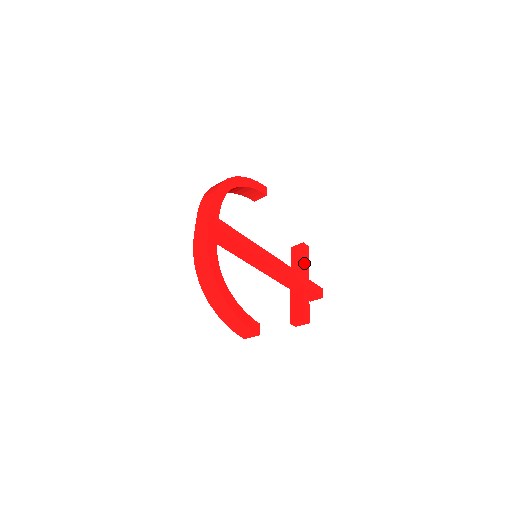
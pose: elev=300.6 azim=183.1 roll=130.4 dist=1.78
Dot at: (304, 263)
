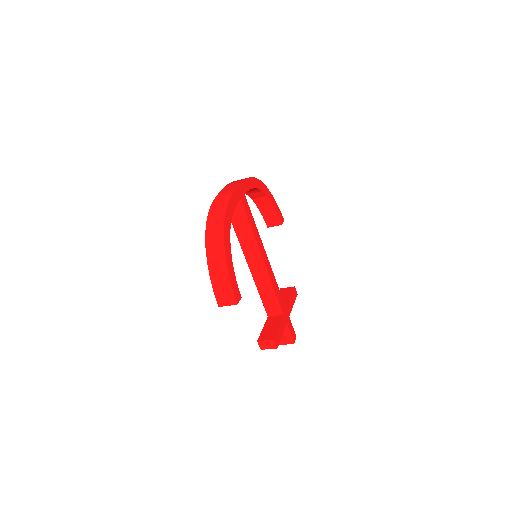
Dot at: (290, 300)
